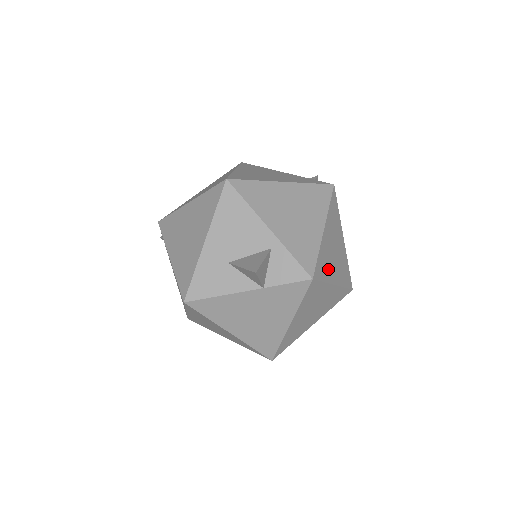
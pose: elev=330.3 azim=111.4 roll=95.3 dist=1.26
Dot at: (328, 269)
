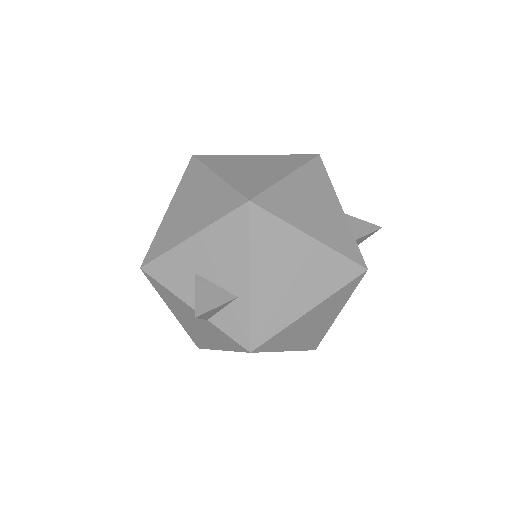
Dot at: (286, 341)
